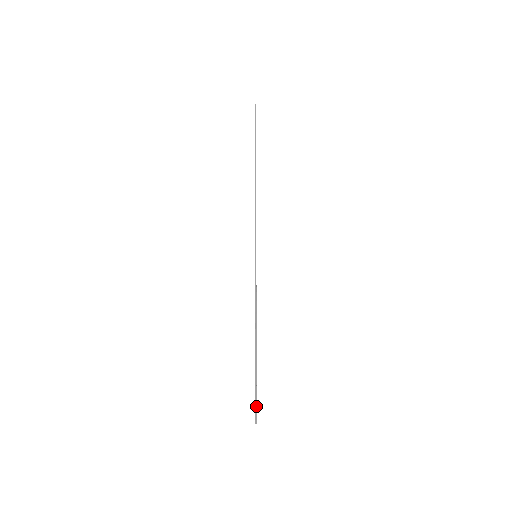
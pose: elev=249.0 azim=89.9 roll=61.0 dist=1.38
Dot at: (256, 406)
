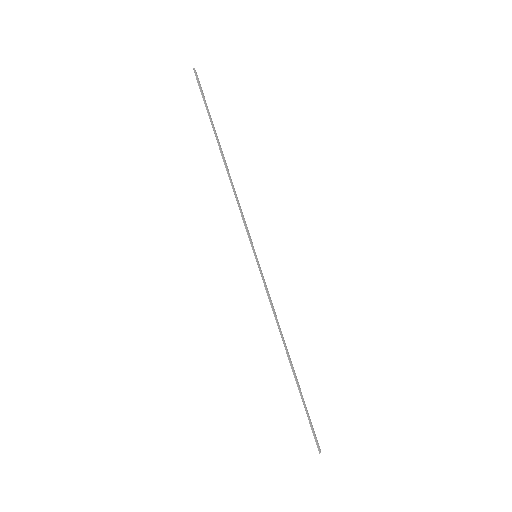
Dot at: (313, 432)
